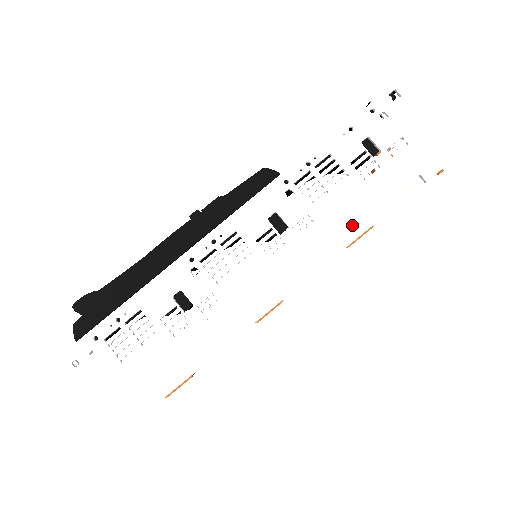
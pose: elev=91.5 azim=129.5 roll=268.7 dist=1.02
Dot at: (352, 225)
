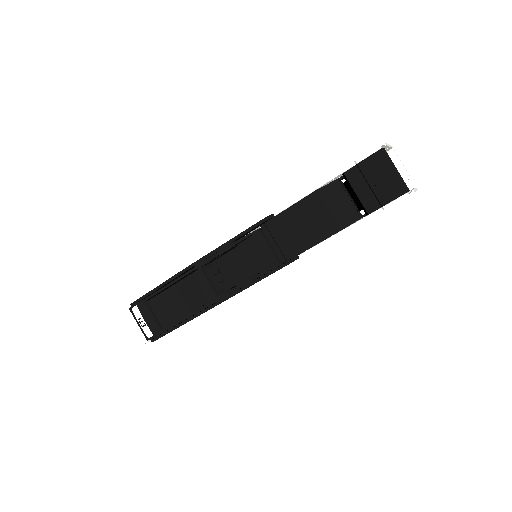
Dot at: occluded
